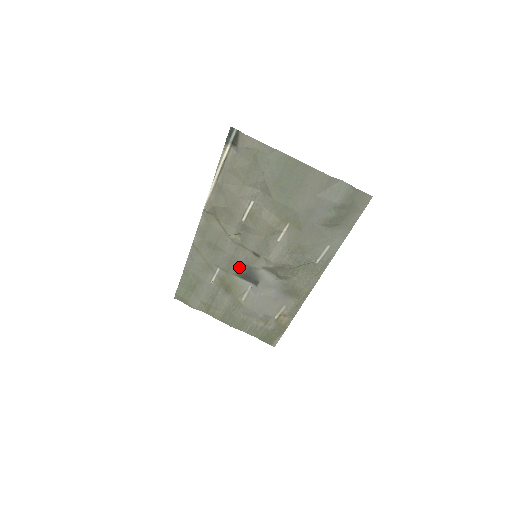
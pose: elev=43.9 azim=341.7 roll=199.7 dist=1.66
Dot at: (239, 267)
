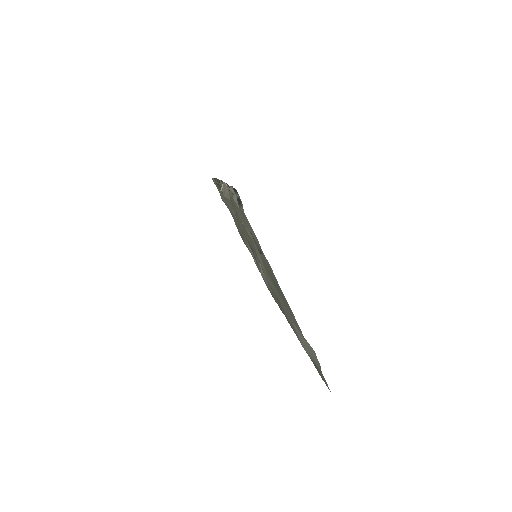
Dot at: occluded
